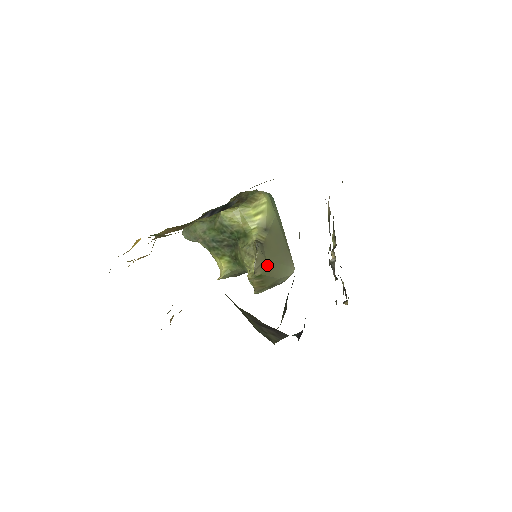
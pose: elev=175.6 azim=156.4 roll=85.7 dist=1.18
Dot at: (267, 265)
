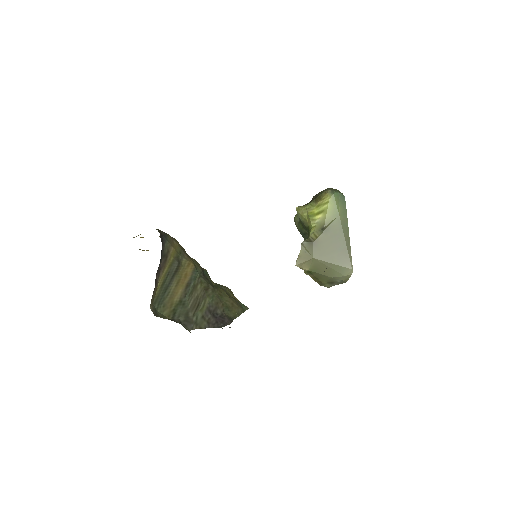
Dot at: (315, 263)
